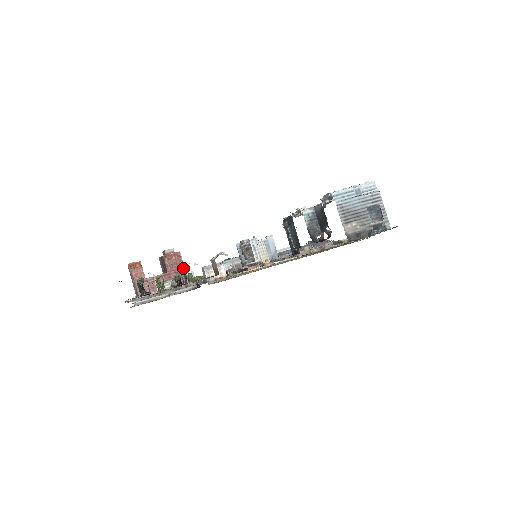
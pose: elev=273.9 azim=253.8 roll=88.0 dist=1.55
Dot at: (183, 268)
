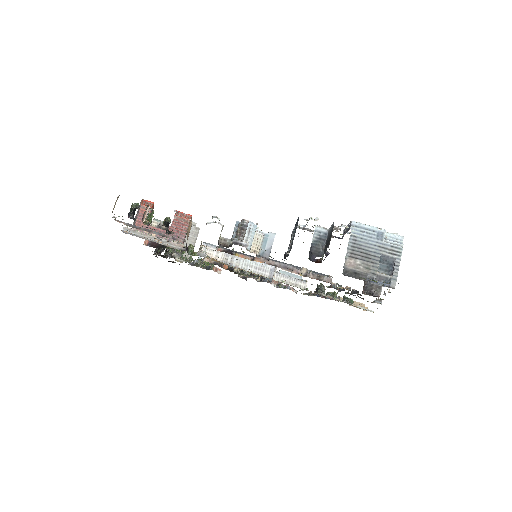
Dot at: occluded
